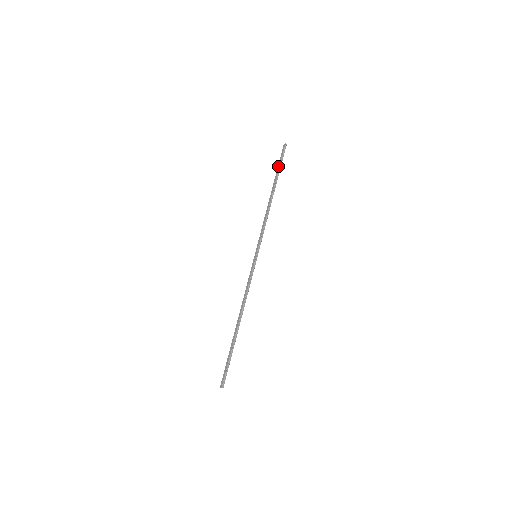
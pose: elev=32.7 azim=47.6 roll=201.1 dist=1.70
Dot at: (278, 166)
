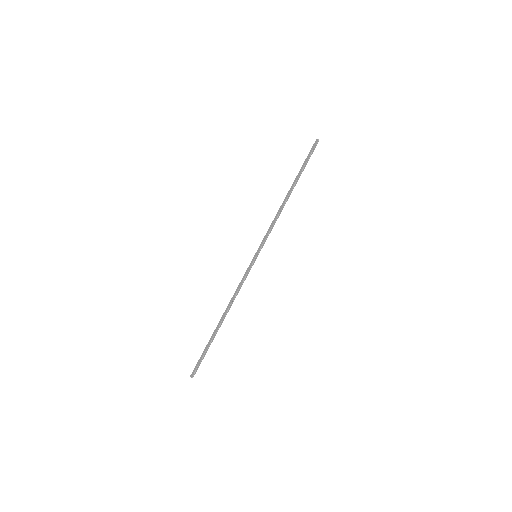
Dot at: (304, 163)
